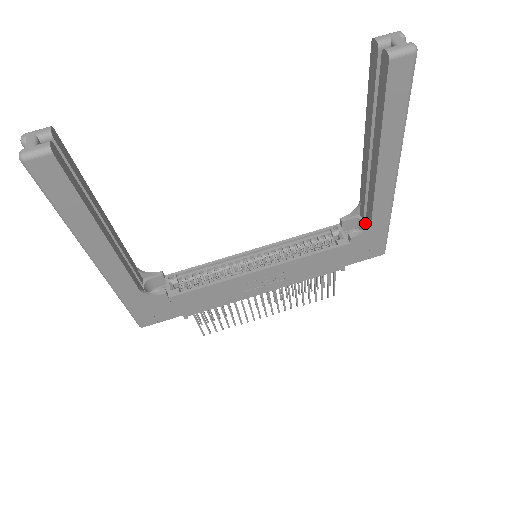
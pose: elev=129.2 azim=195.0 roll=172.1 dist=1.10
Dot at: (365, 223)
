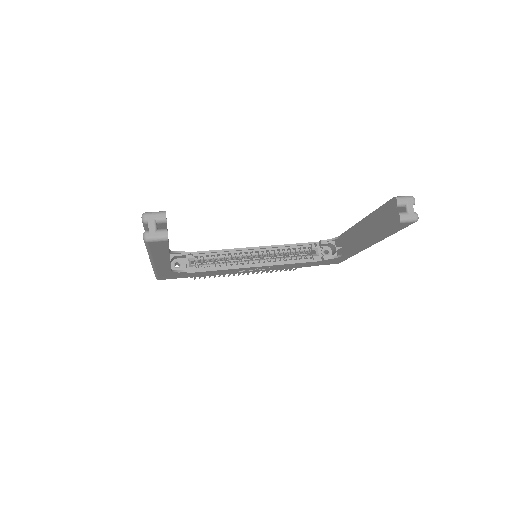
Dot at: (336, 250)
